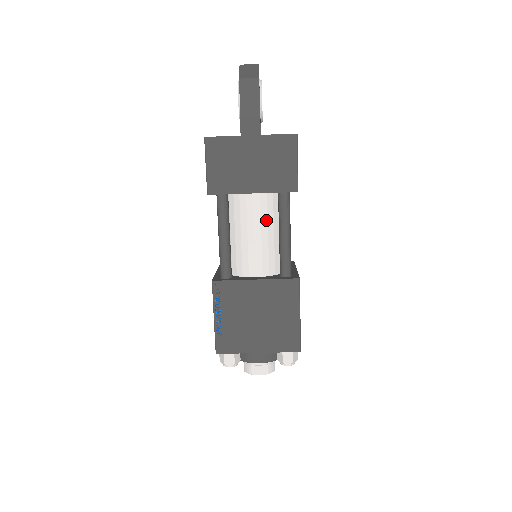
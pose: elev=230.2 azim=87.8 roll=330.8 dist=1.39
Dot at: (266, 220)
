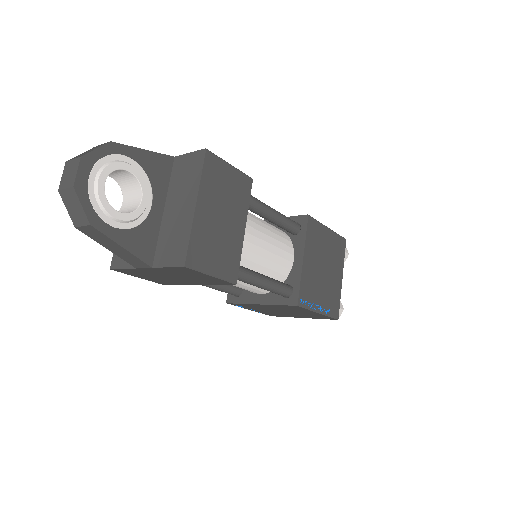
Dot at: occluded
